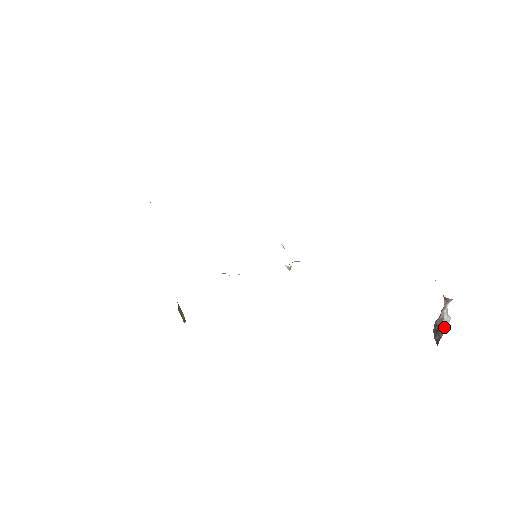
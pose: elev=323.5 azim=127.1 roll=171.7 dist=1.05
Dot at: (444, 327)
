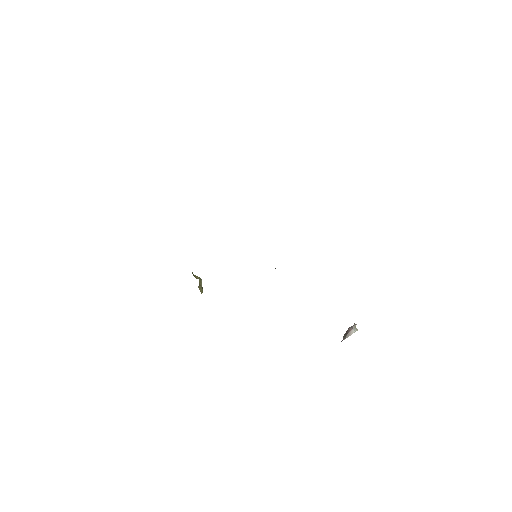
Dot at: (350, 334)
